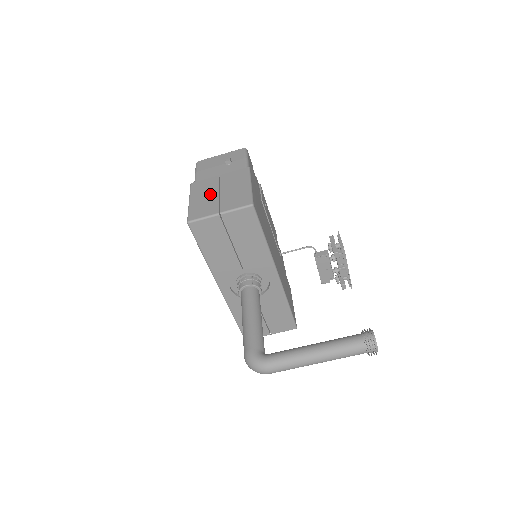
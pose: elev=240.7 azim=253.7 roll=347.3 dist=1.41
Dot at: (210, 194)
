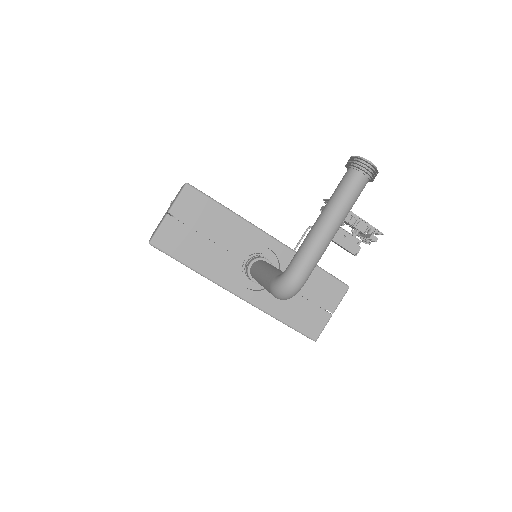
Dot at: (161, 220)
